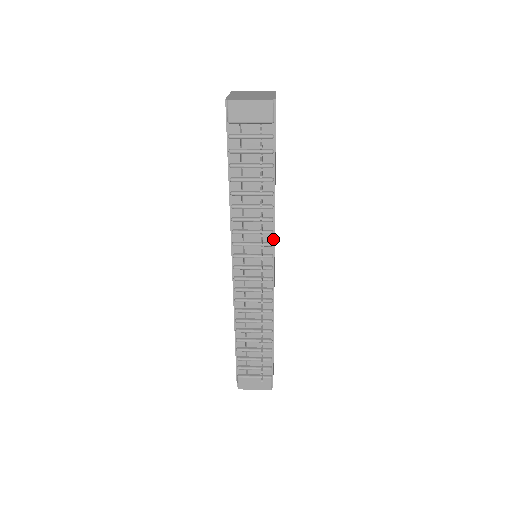
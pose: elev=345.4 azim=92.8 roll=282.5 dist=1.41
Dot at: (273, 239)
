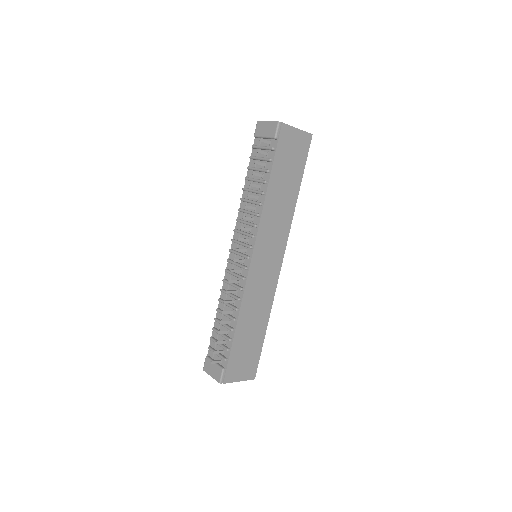
Dot at: (256, 233)
